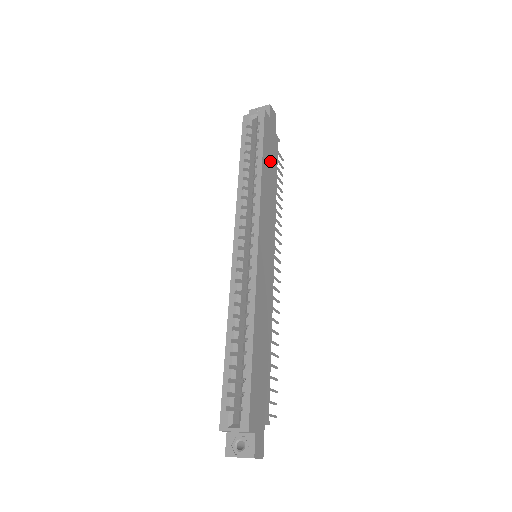
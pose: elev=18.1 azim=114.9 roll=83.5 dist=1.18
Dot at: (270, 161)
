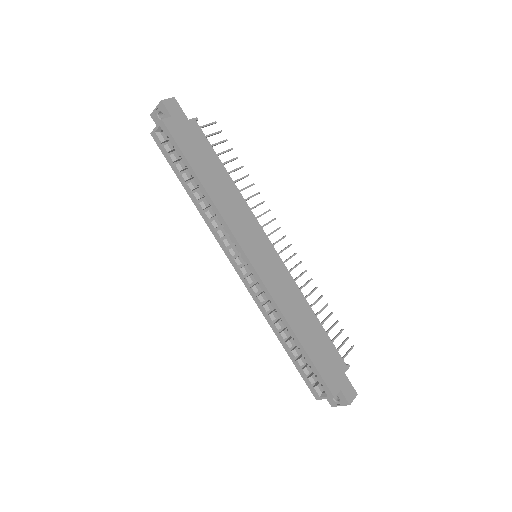
Dot at: (205, 162)
